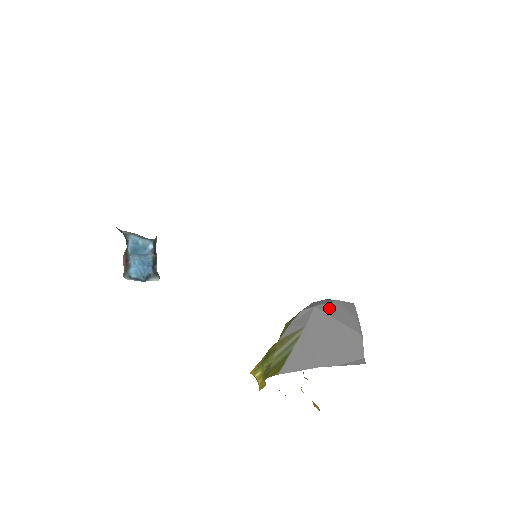
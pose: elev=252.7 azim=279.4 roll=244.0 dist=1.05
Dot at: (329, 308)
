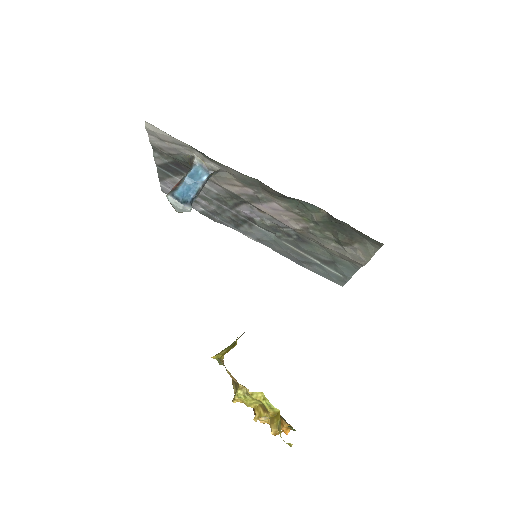
Dot at: occluded
